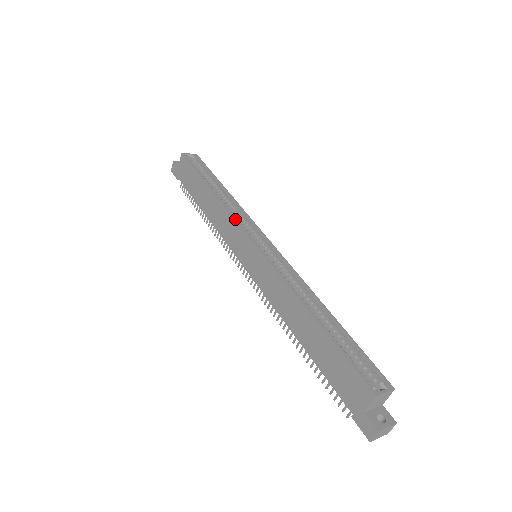
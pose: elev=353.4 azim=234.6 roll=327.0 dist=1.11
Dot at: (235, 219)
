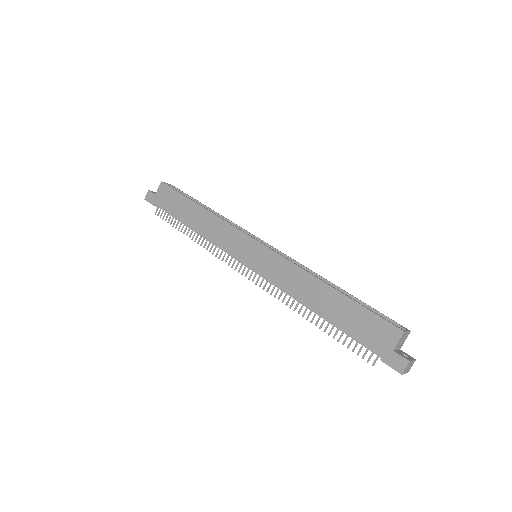
Dot at: (234, 226)
